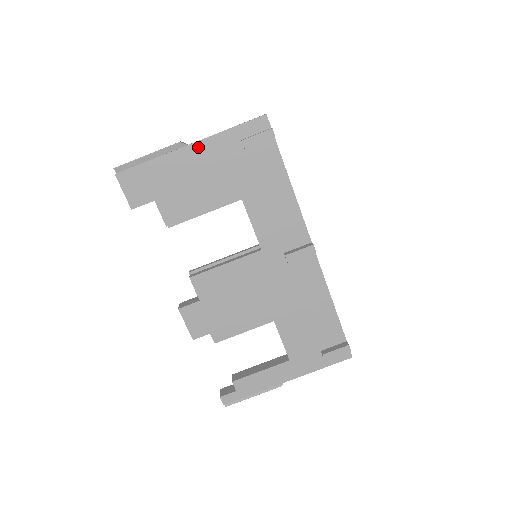
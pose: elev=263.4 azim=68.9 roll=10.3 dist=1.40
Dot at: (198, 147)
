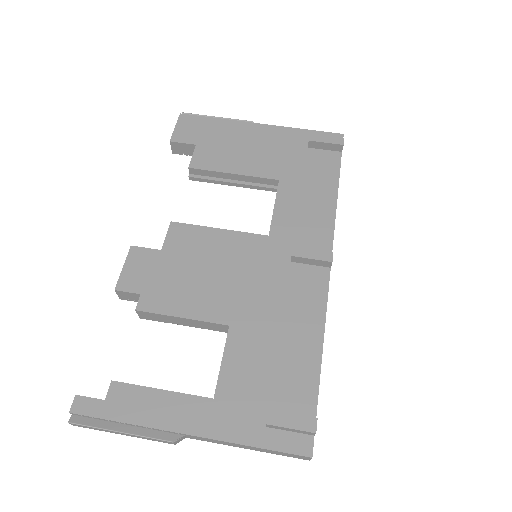
Dot at: (266, 128)
